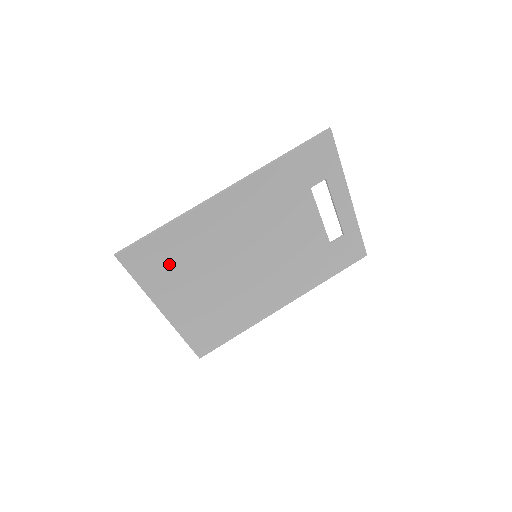
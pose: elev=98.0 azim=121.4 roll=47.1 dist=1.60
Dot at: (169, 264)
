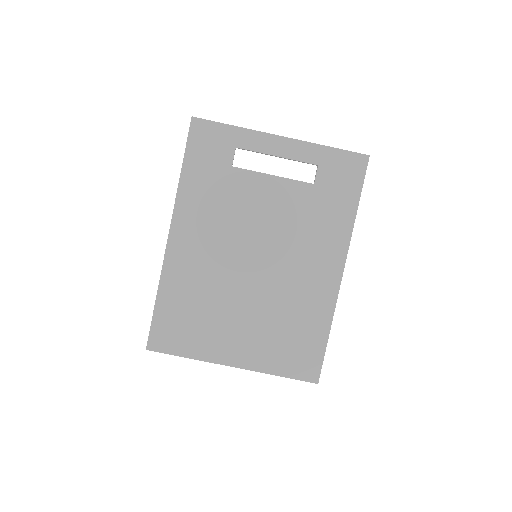
Dot at: (191, 323)
